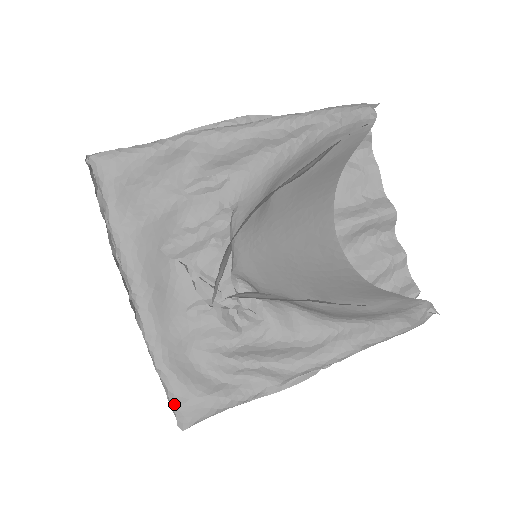
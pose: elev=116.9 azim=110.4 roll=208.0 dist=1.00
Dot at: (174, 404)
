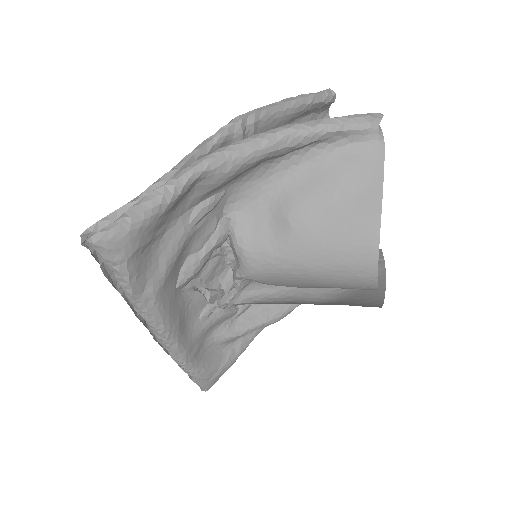
Dot at: (202, 383)
